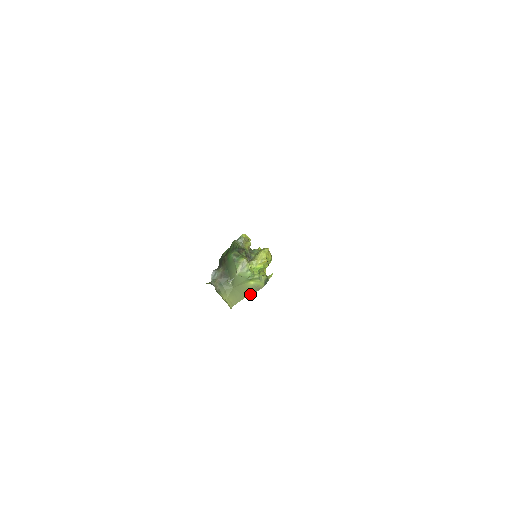
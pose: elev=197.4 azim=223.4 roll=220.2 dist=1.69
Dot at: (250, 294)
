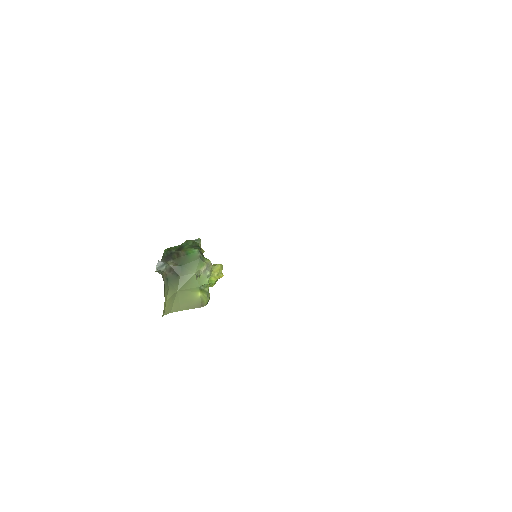
Dot at: (188, 308)
